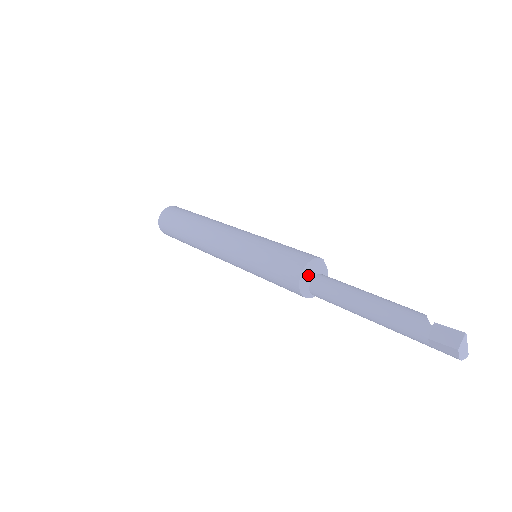
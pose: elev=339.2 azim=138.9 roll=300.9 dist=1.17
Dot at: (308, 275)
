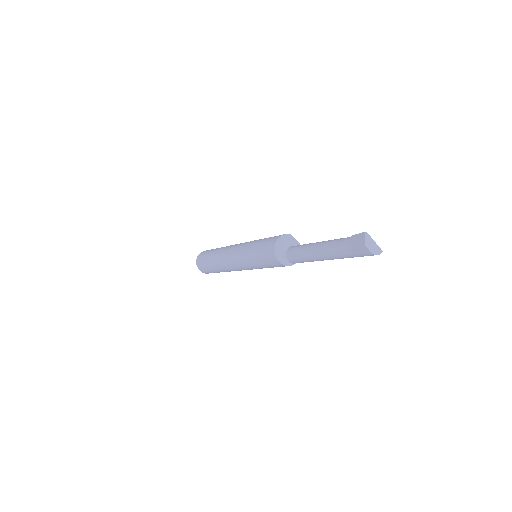
Dot at: (281, 248)
